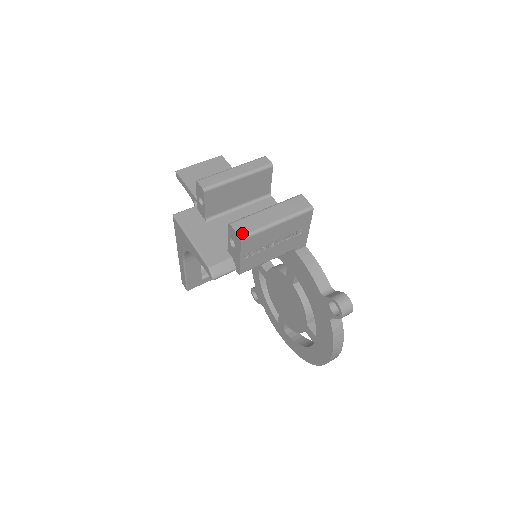
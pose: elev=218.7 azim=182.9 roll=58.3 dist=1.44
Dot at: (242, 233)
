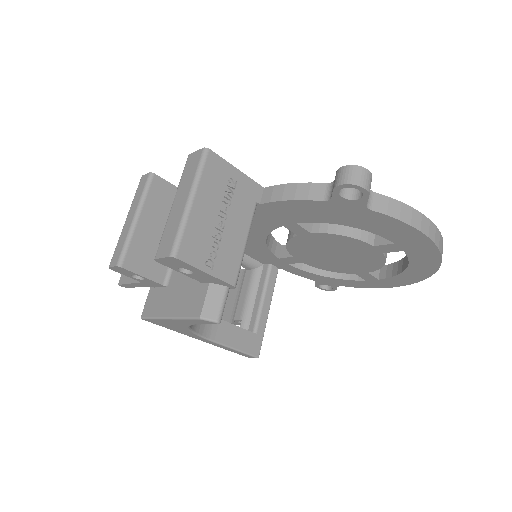
Dot at: (169, 251)
